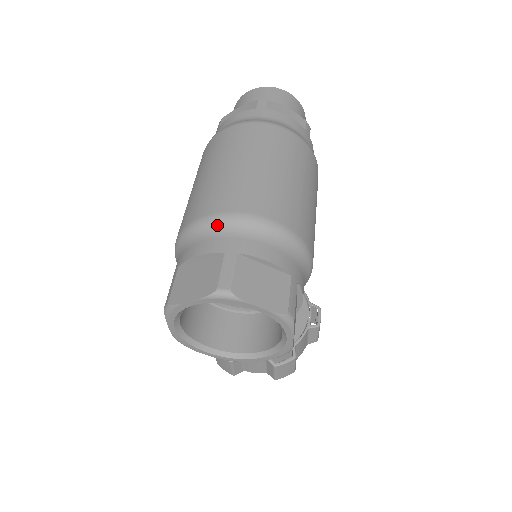
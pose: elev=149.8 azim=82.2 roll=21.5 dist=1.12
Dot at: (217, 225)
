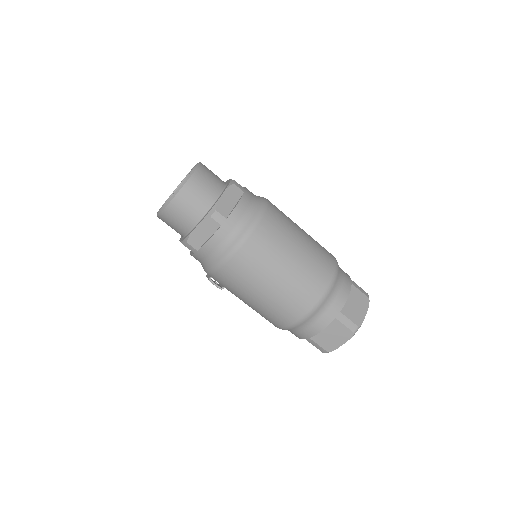
Dot at: (316, 313)
